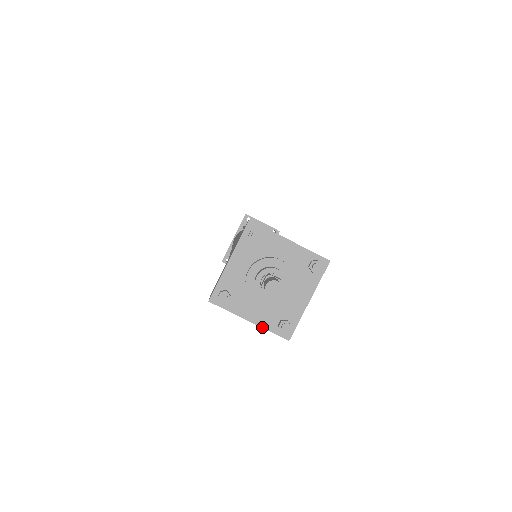
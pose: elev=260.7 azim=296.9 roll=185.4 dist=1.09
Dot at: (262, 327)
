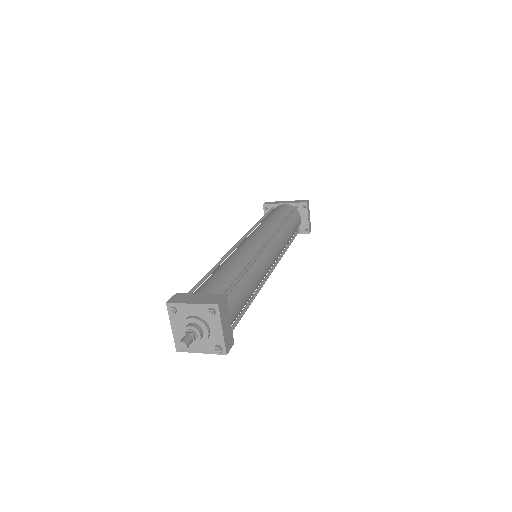
Dot at: (173, 335)
